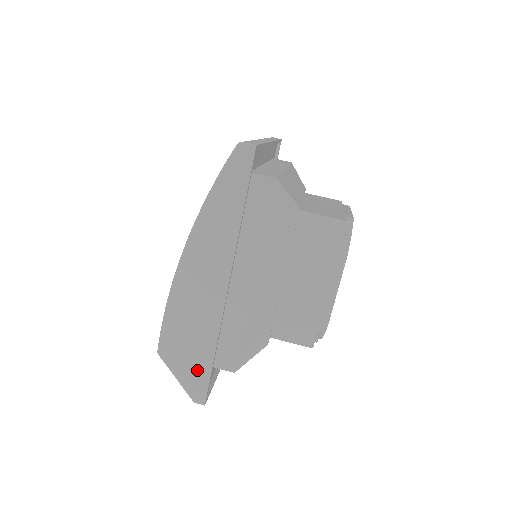
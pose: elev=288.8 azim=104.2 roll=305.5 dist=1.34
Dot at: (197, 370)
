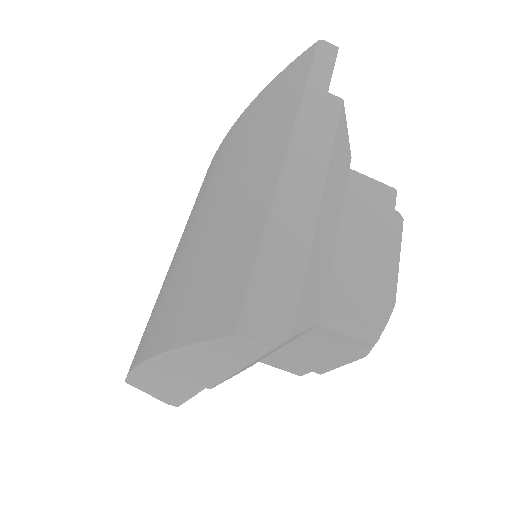
Dot at: (169, 398)
